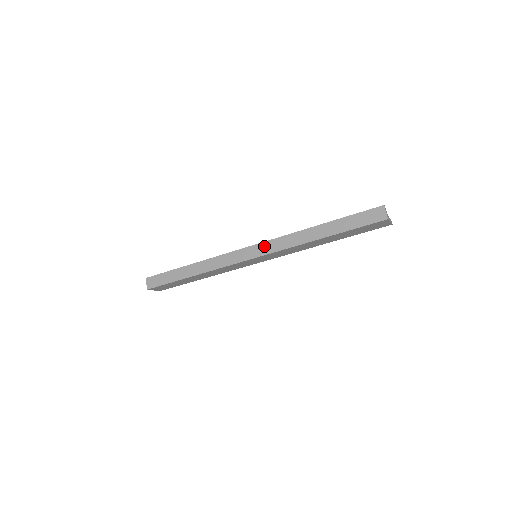
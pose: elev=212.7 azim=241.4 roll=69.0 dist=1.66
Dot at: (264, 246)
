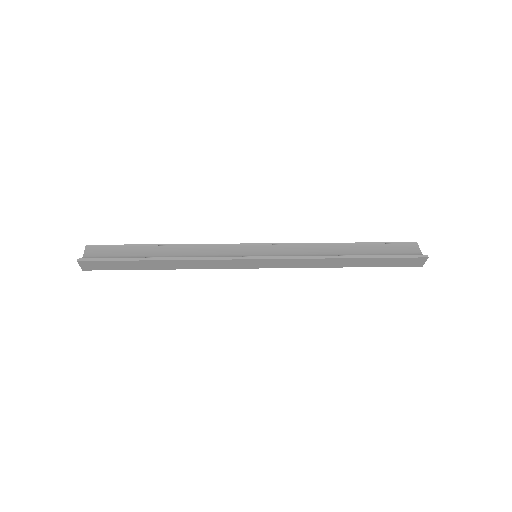
Dot at: (276, 262)
